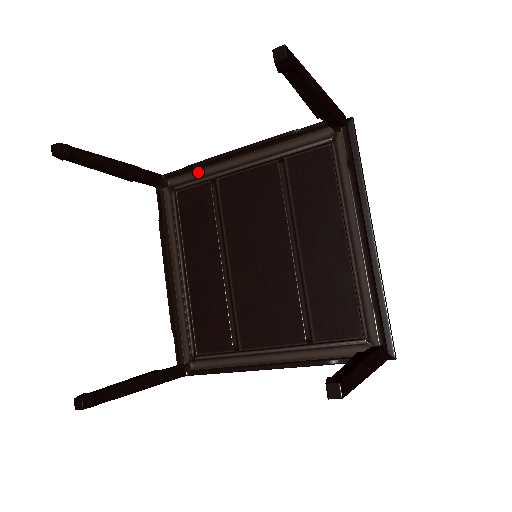
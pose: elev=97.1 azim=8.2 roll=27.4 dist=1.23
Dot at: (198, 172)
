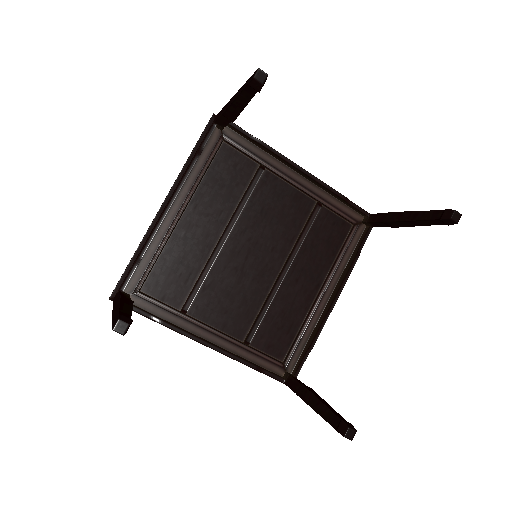
Dot at: (256, 148)
